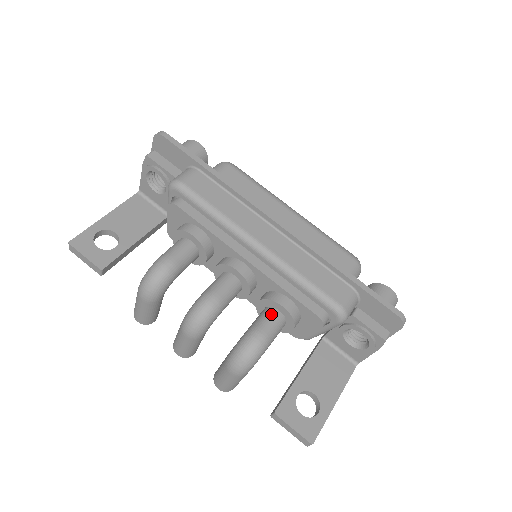
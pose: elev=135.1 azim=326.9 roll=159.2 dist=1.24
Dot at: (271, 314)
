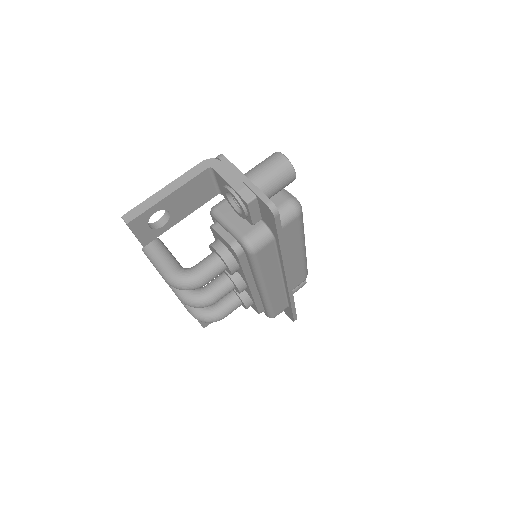
Dot at: (237, 306)
